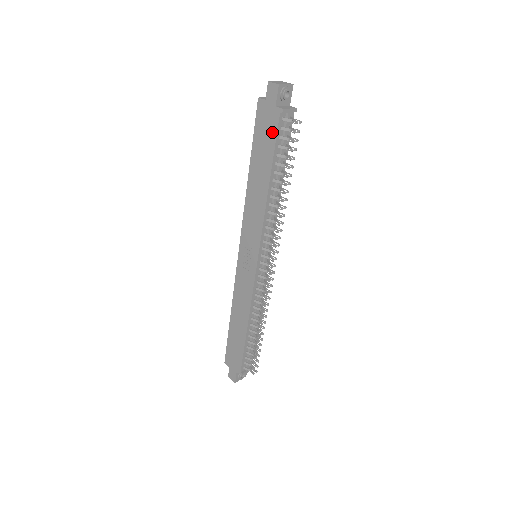
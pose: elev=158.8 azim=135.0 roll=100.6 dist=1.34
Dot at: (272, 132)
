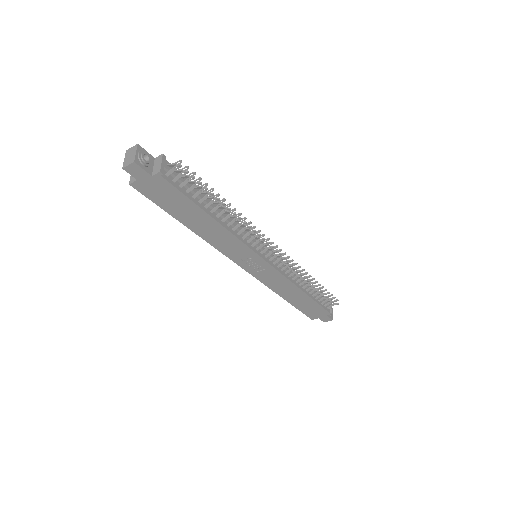
Dot at: (171, 191)
